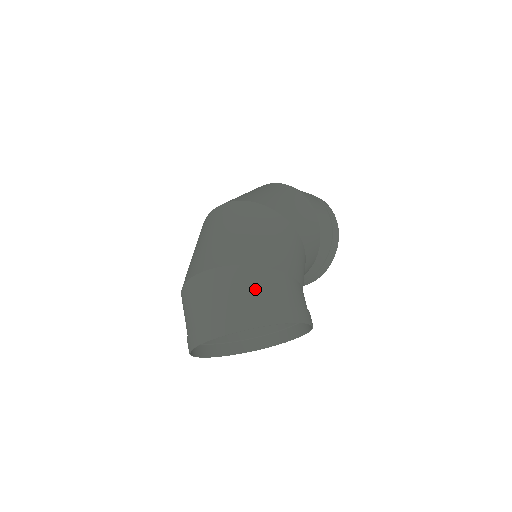
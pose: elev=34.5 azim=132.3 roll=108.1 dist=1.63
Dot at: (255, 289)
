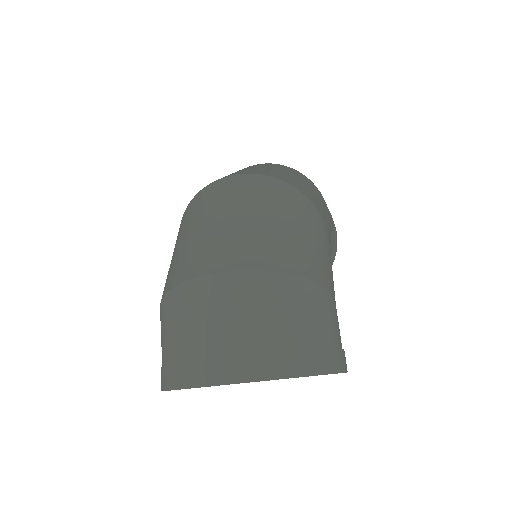
Dot at: (308, 315)
